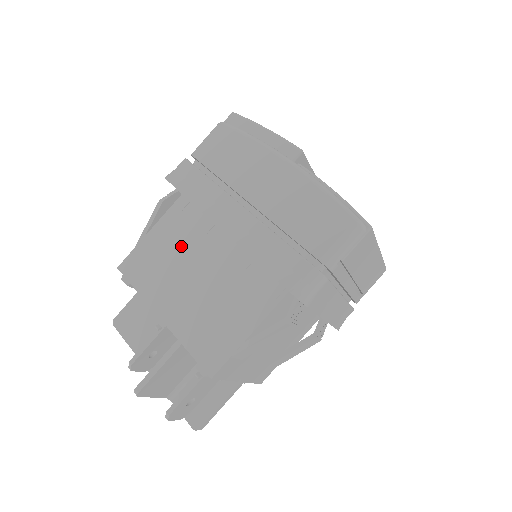
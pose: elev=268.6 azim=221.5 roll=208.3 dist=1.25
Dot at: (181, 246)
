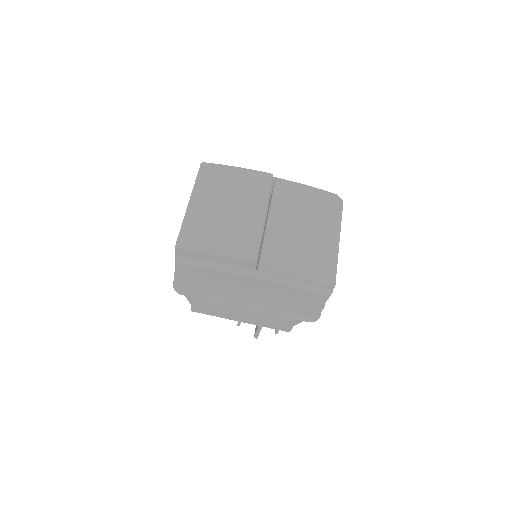
Dot at: occluded
